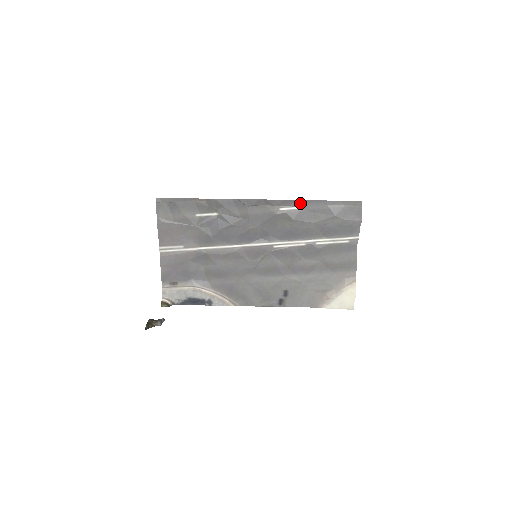
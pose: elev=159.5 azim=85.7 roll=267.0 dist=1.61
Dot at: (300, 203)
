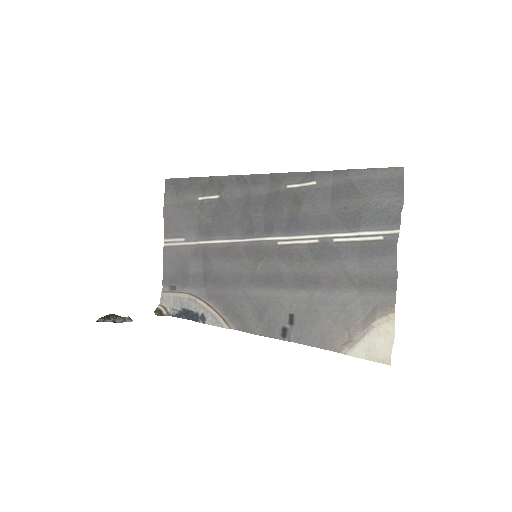
Dot at: (313, 176)
